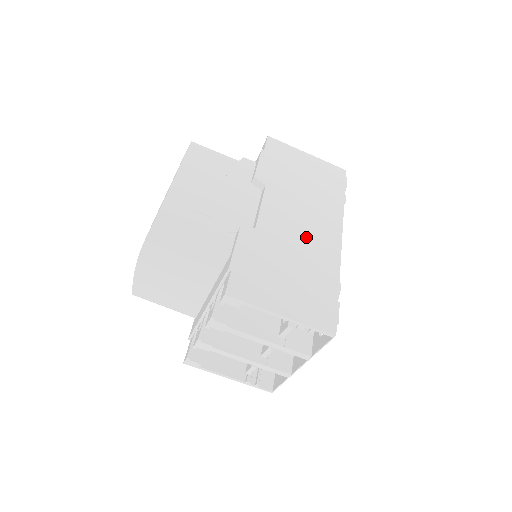
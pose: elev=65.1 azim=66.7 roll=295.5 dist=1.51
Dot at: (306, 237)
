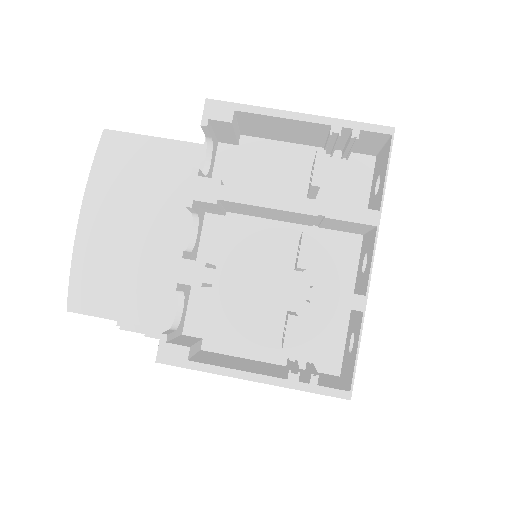
Dot at: occluded
